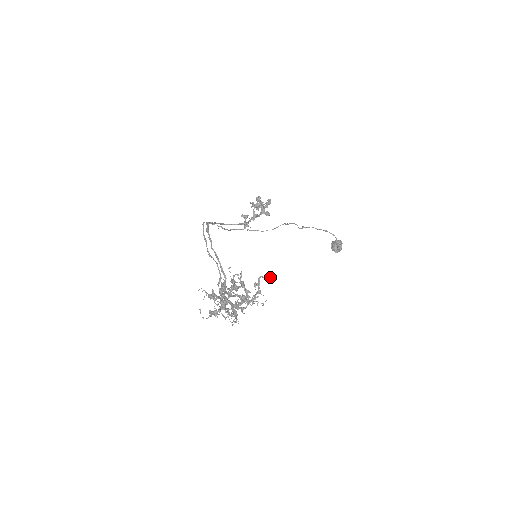
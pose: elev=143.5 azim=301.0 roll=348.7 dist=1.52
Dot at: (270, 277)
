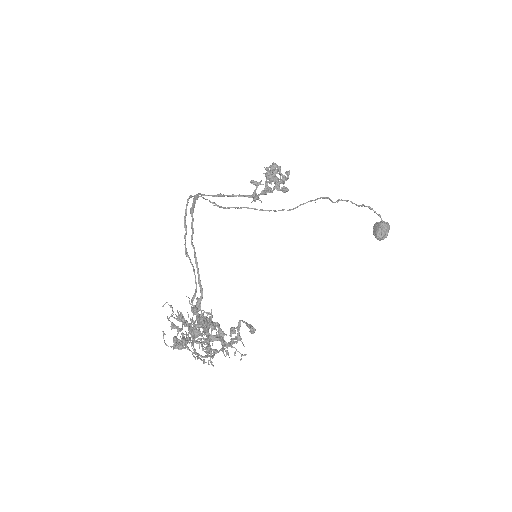
Dot at: (252, 331)
